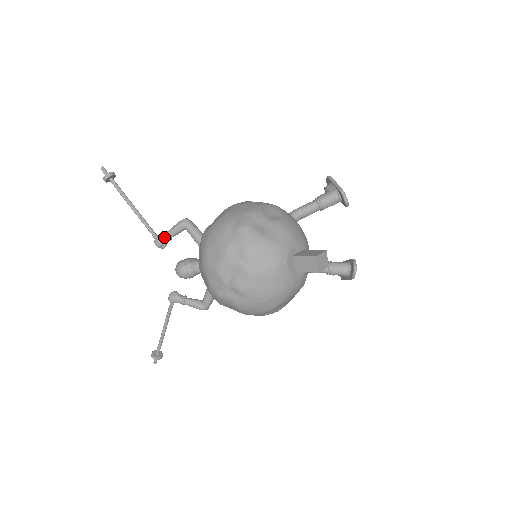
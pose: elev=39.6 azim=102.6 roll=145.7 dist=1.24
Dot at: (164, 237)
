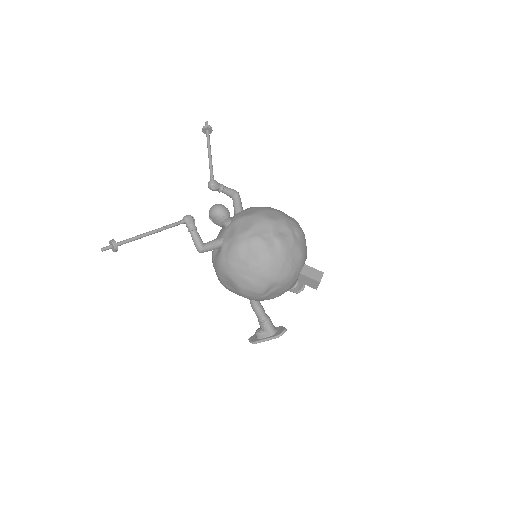
Dot at: (221, 185)
